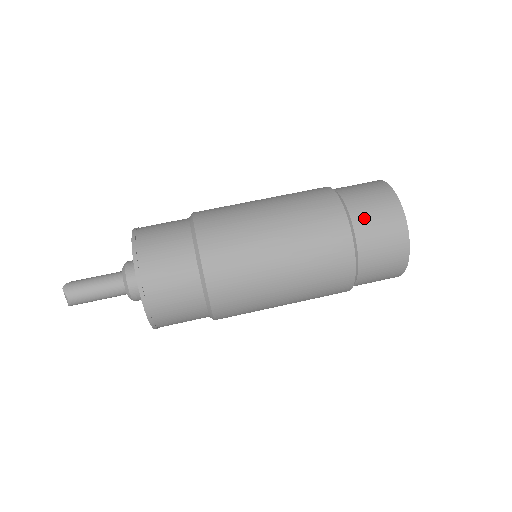
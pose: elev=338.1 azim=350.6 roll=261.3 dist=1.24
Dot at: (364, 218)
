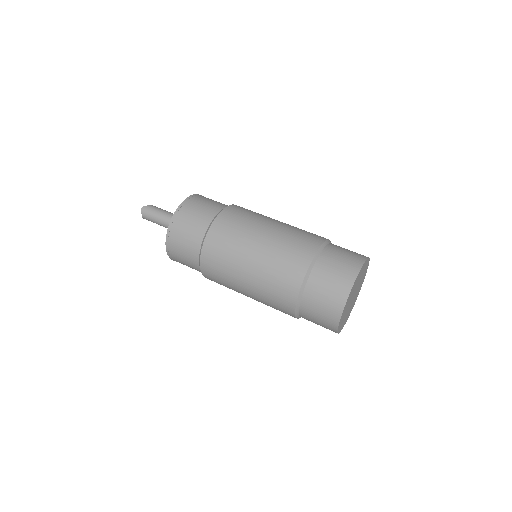
Dot at: (315, 290)
